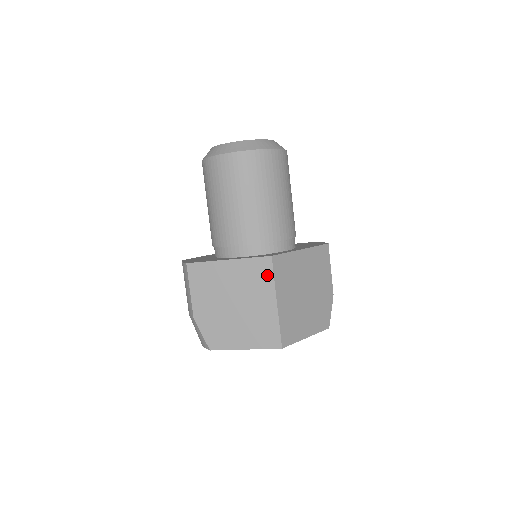
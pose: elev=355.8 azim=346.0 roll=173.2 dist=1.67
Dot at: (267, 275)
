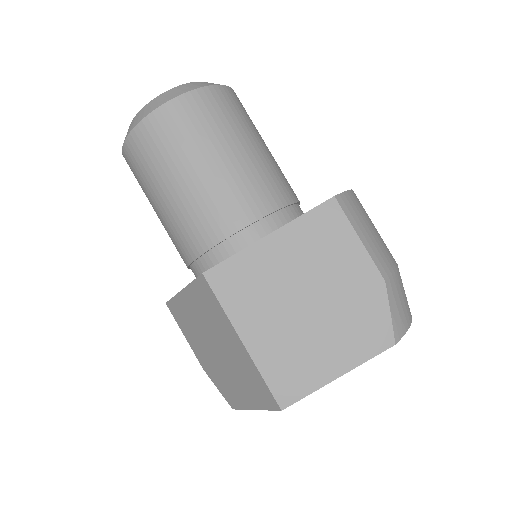
Dot at: (214, 302)
